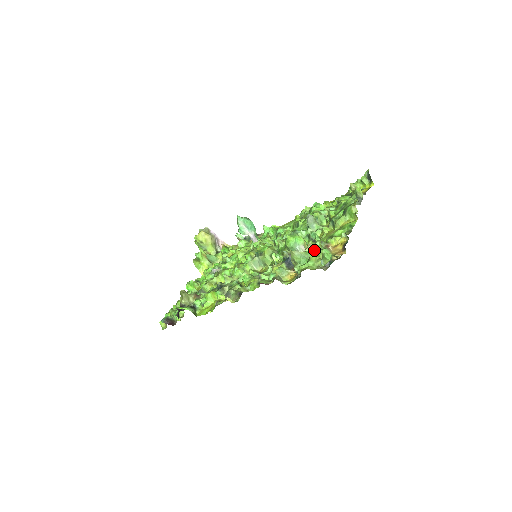
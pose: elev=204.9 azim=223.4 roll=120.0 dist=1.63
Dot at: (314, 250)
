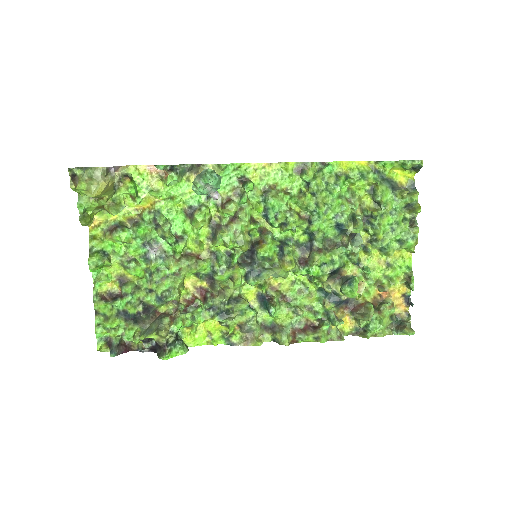
Dot at: (370, 293)
